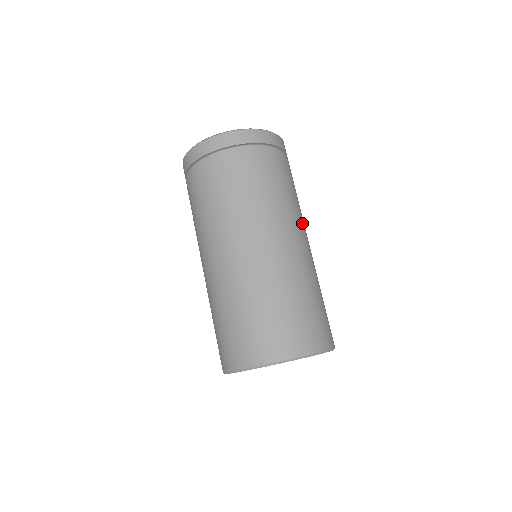
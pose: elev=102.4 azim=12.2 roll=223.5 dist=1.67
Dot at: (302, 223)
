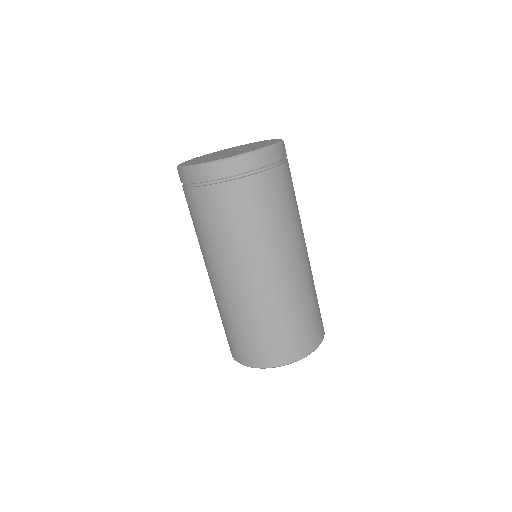
Dot at: (295, 239)
